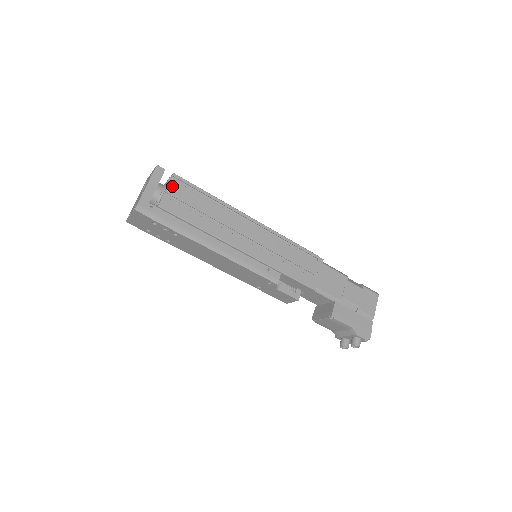
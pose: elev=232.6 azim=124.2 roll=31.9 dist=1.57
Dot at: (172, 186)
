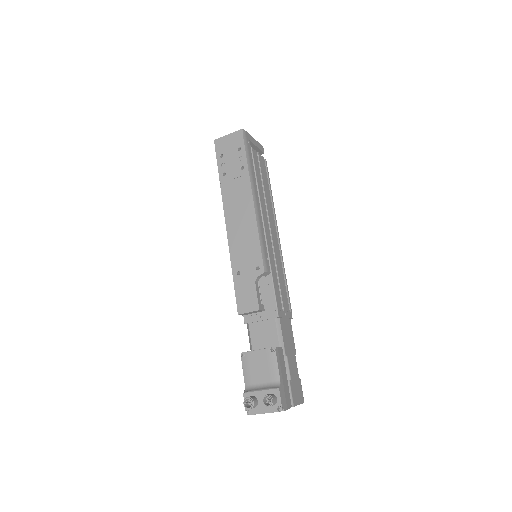
Dot at: (262, 159)
